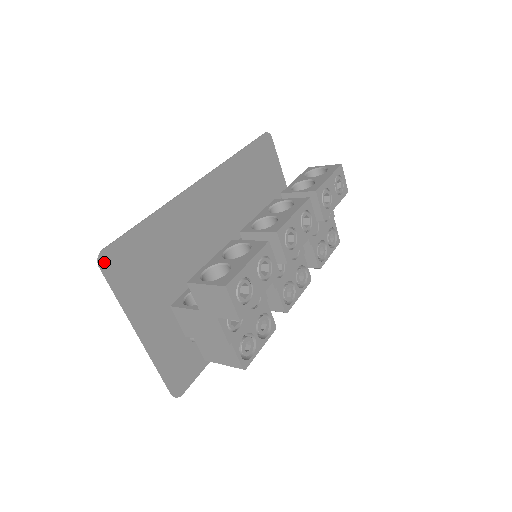
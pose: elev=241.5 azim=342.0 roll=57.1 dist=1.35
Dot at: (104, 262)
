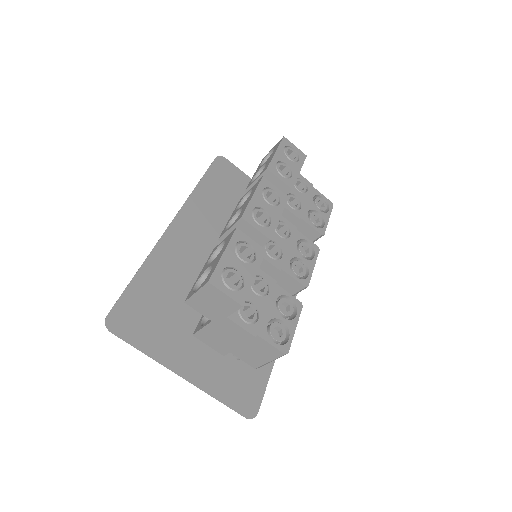
Dot at: (113, 326)
